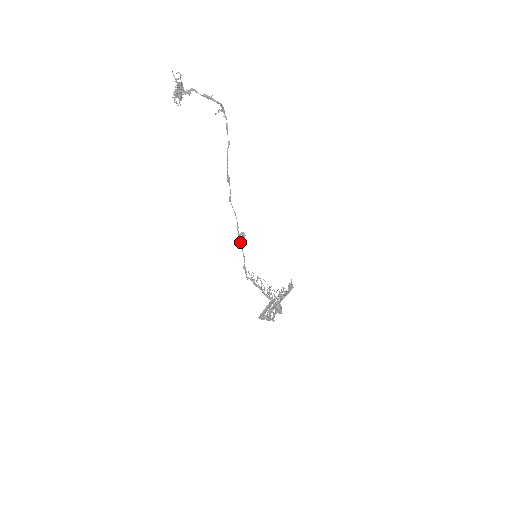
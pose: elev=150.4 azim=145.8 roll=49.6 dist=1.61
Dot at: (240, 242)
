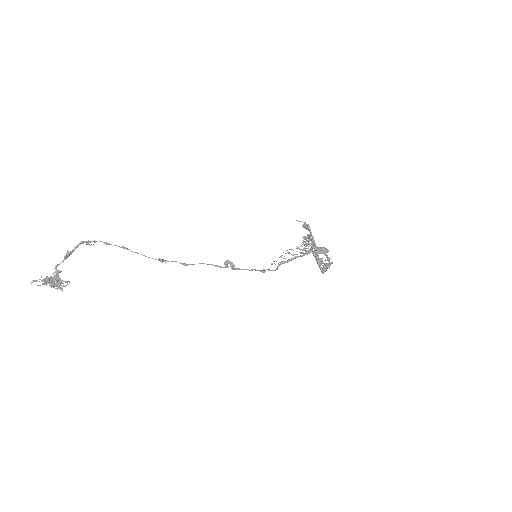
Dot at: occluded
